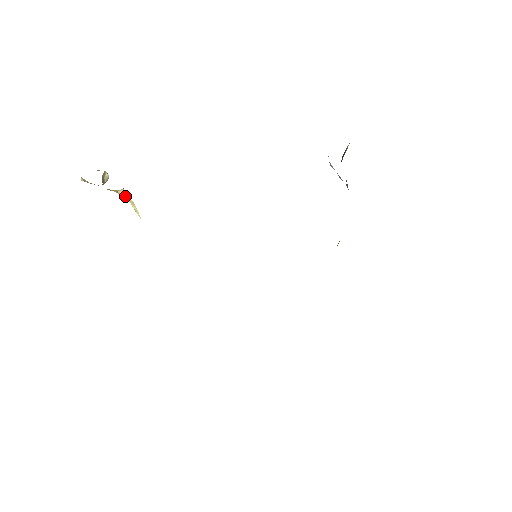
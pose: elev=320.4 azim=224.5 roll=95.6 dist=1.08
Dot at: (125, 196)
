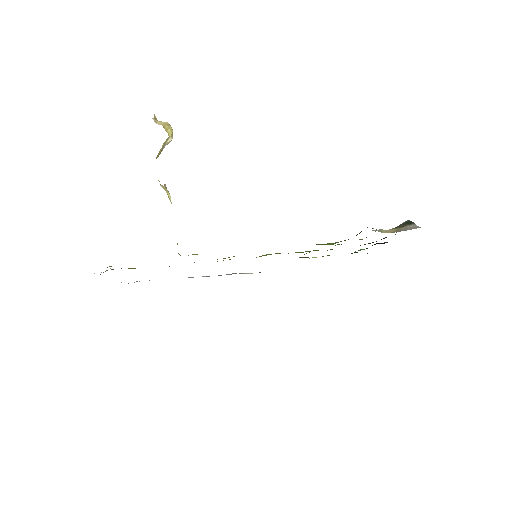
Dot at: (164, 189)
